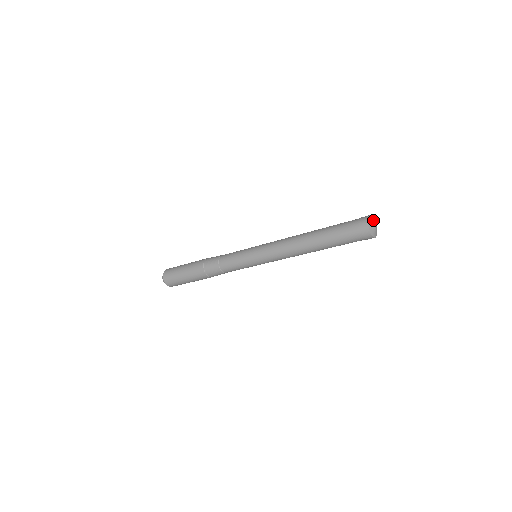
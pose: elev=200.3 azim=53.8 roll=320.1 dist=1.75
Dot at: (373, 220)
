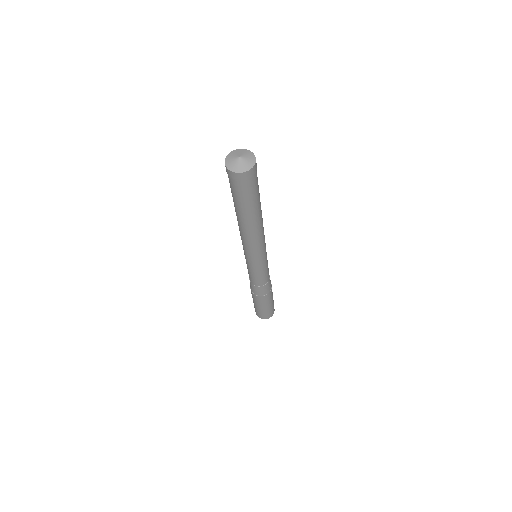
Dot at: (232, 157)
